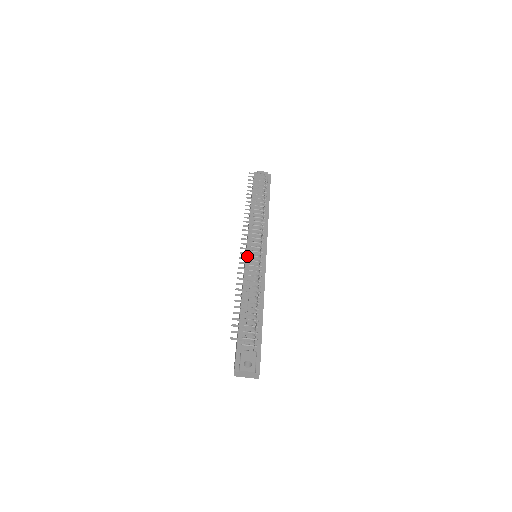
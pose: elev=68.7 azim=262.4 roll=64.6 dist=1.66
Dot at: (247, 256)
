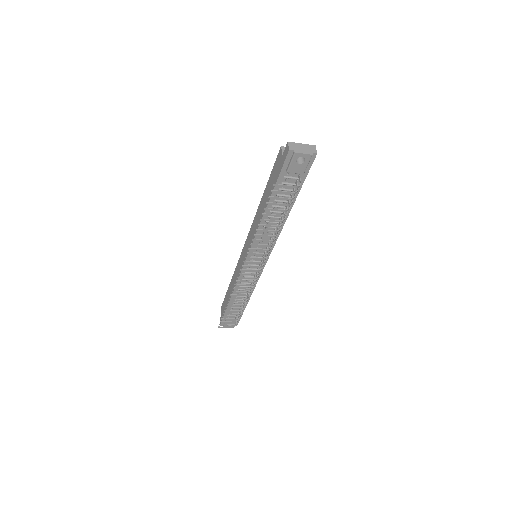
Dot at: occluded
